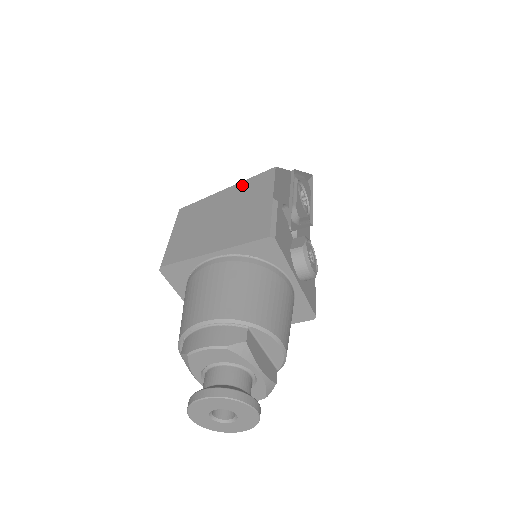
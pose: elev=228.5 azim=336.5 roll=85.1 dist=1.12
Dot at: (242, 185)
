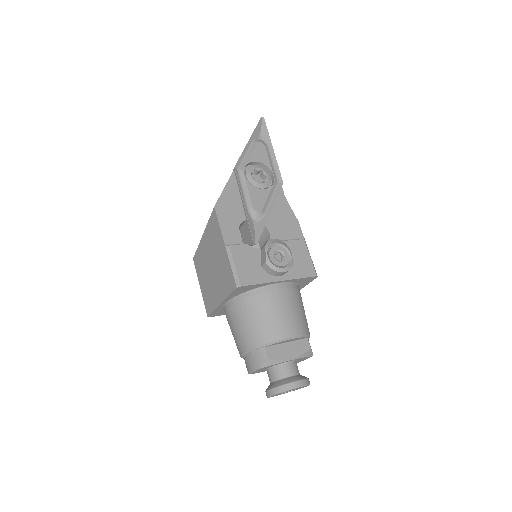
Dot at: (208, 231)
